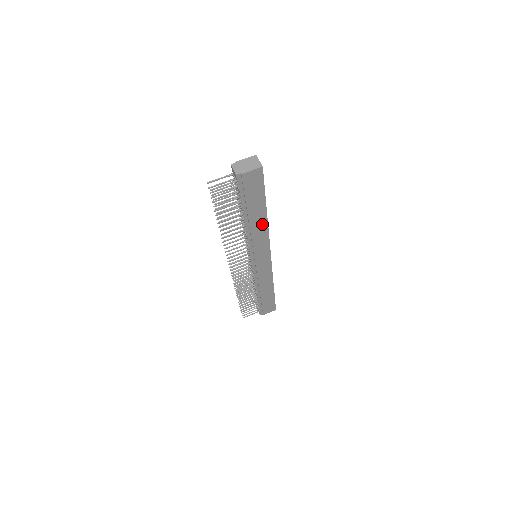
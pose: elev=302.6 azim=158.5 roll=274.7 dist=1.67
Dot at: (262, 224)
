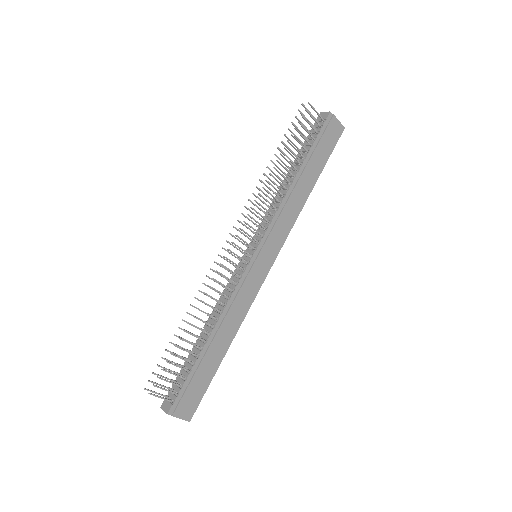
Dot at: (302, 198)
